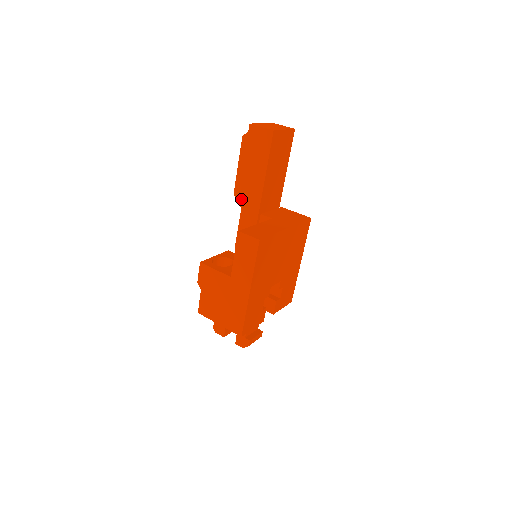
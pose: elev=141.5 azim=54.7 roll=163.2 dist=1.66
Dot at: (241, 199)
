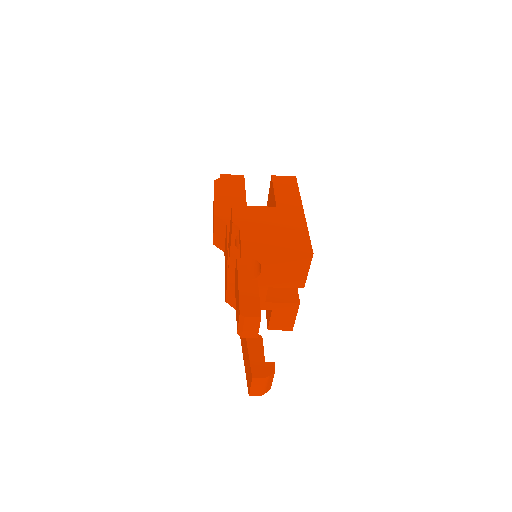
Dot at: (225, 216)
